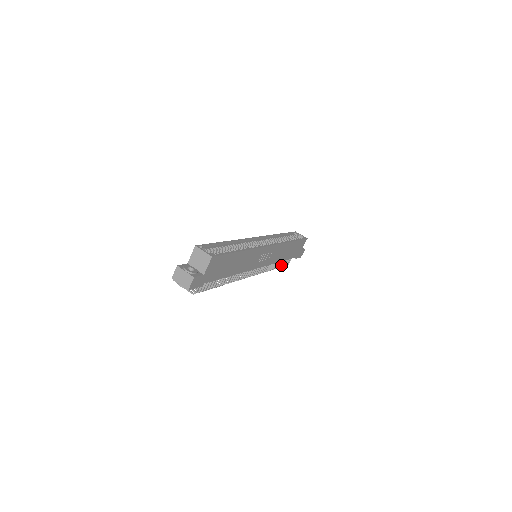
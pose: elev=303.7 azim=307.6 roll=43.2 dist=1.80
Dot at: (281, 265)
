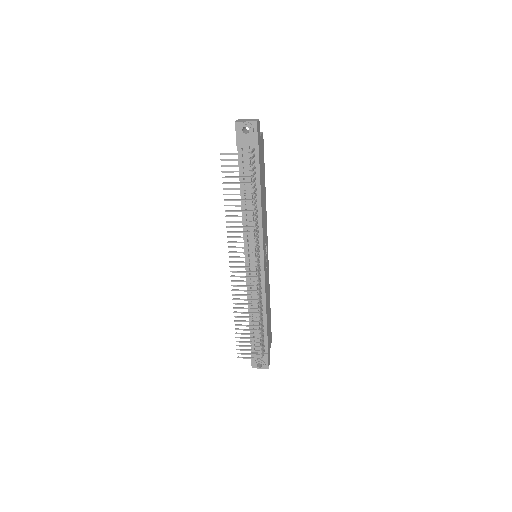
Dot at: (261, 335)
